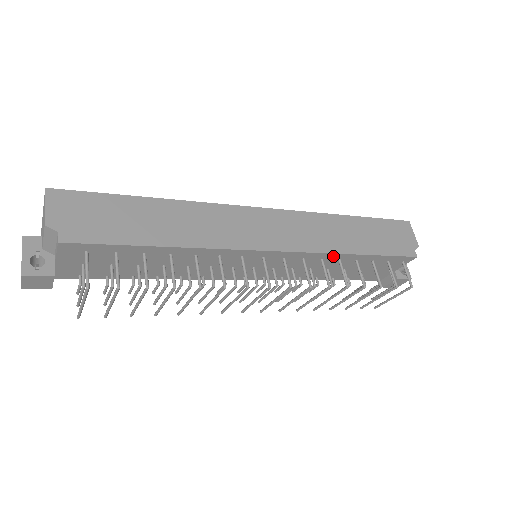
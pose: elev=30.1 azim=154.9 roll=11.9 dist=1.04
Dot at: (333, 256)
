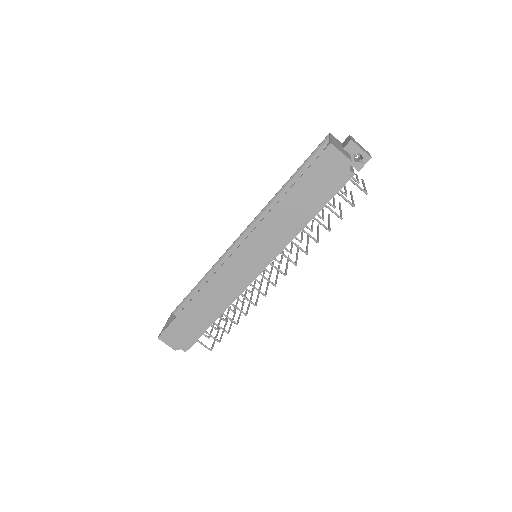
Dot at: (294, 237)
